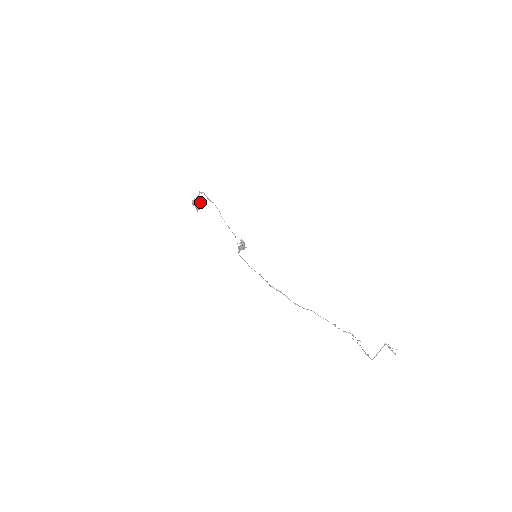
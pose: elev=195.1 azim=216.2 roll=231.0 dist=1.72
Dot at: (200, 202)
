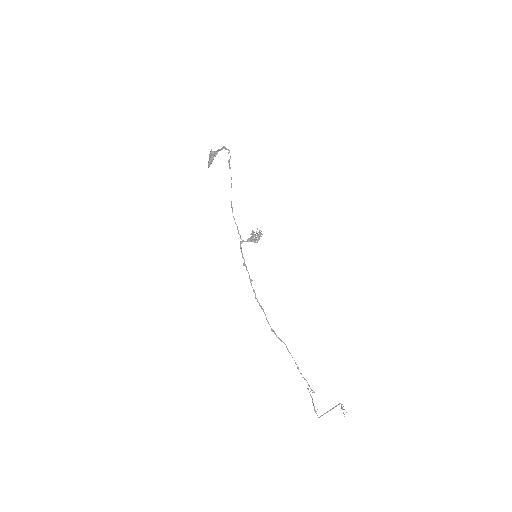
Dot at: occluded
